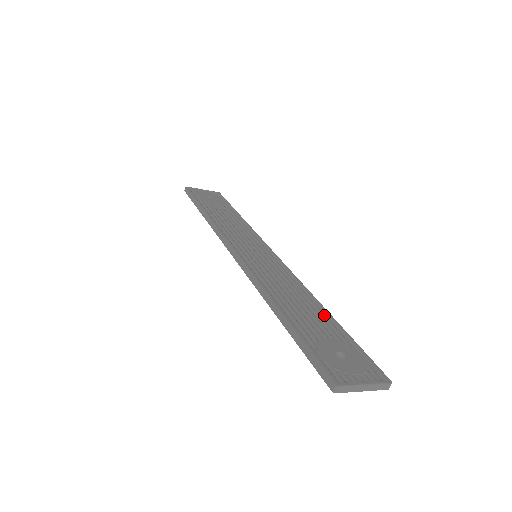
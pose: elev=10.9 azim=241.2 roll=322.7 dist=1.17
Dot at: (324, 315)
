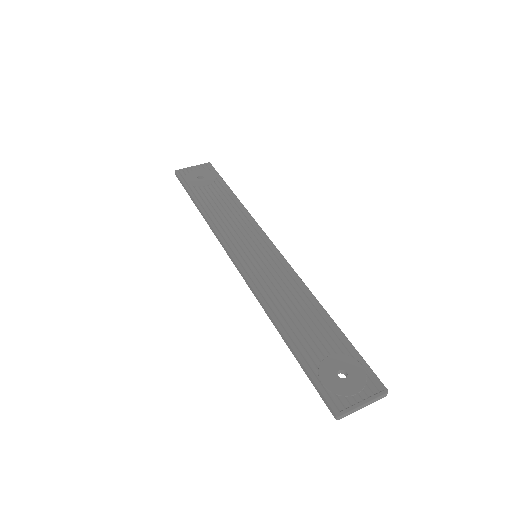
Dot at: (325, 322)
